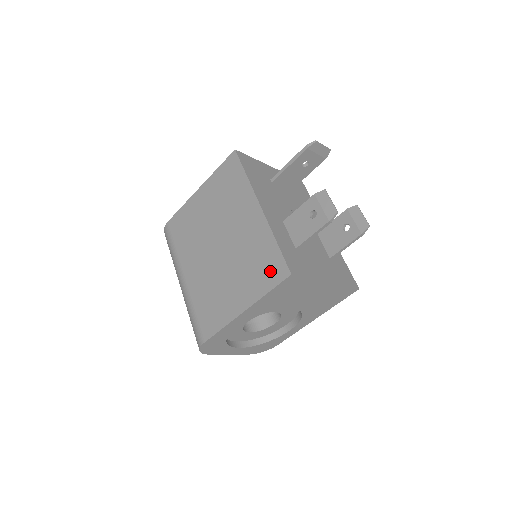
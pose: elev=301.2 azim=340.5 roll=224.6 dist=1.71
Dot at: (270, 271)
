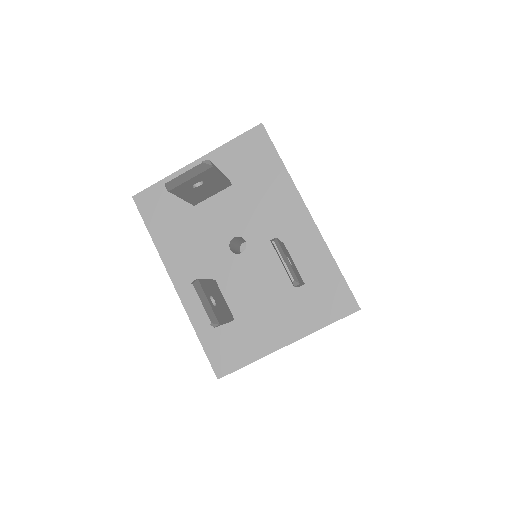
Dot at: occluded
